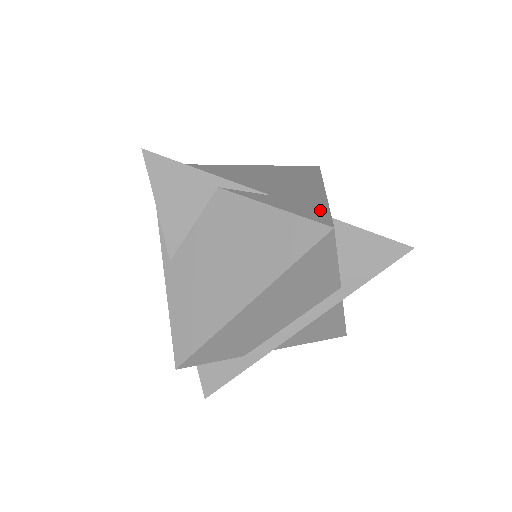
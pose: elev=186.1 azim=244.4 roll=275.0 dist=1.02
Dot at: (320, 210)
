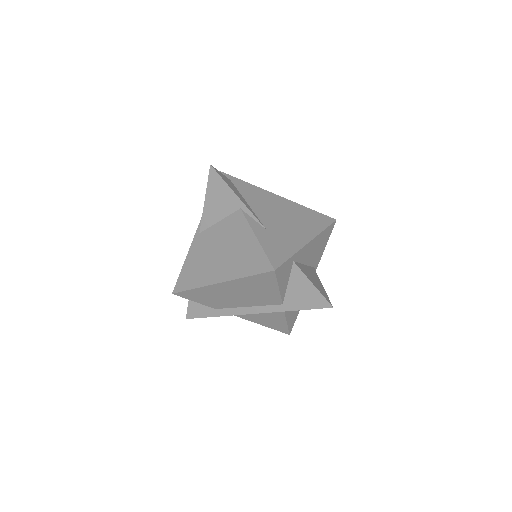
Dot at: (283, 255)
